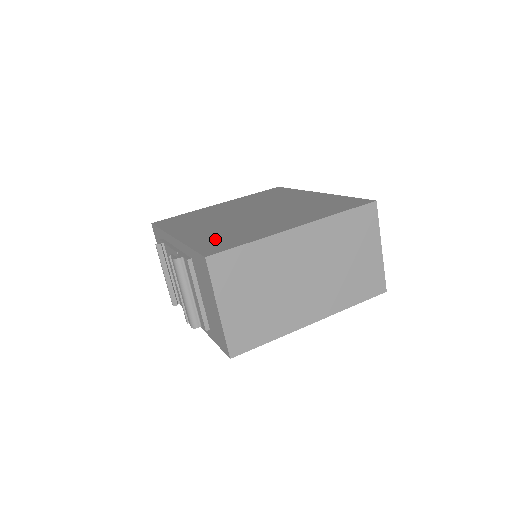
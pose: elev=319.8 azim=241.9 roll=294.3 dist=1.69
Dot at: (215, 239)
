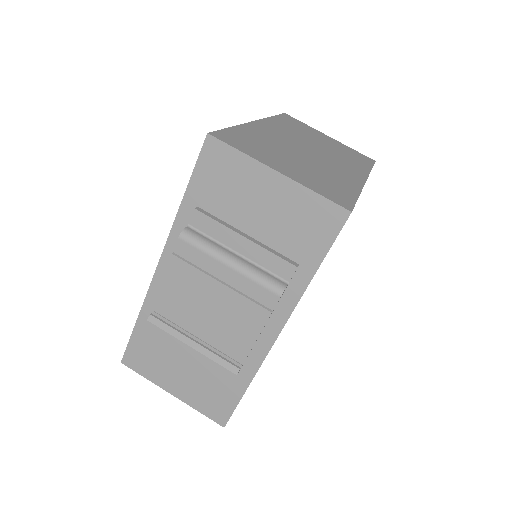
Dot at: occluded
